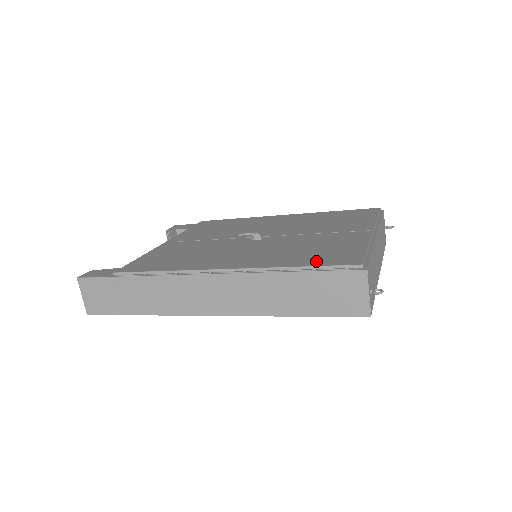
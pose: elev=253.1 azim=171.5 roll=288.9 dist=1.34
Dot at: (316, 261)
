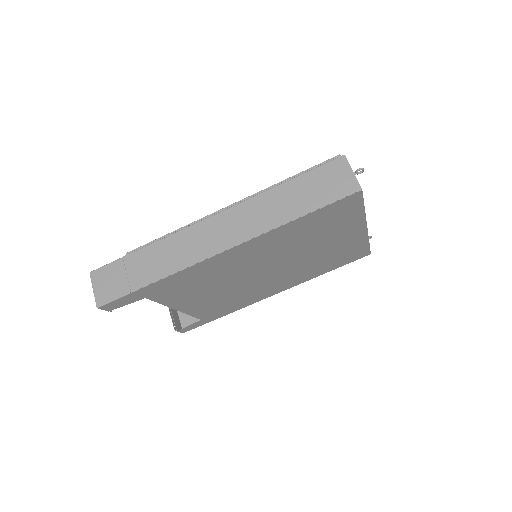
Dot at: occluded
